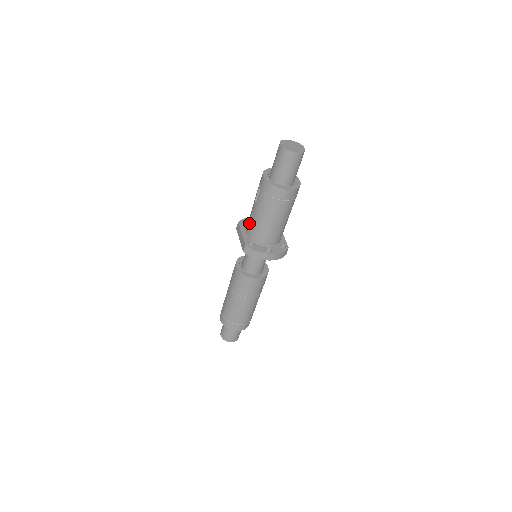
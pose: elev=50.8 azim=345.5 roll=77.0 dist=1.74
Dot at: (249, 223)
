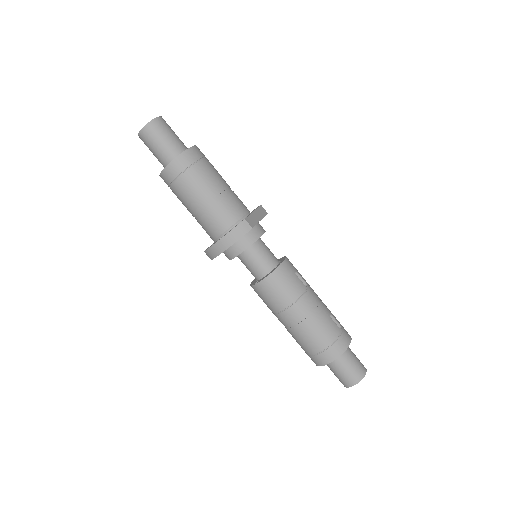
Dot at: occluded
